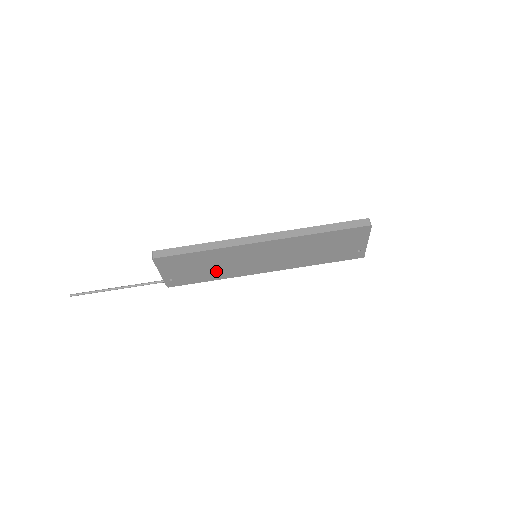
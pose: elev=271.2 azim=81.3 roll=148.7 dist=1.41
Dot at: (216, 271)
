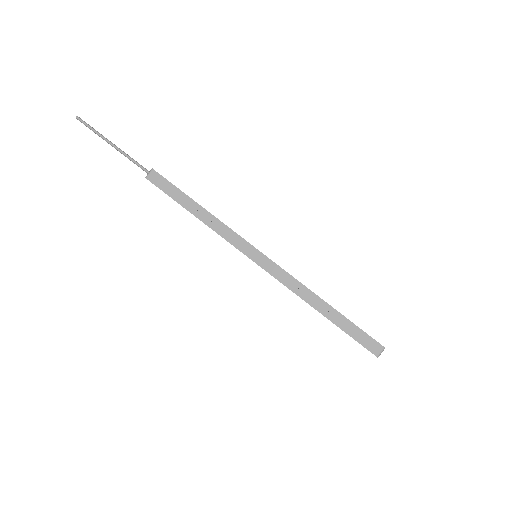
Dot at: occluded
